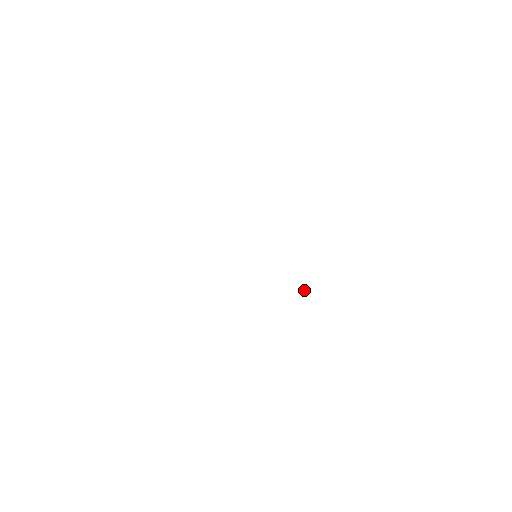
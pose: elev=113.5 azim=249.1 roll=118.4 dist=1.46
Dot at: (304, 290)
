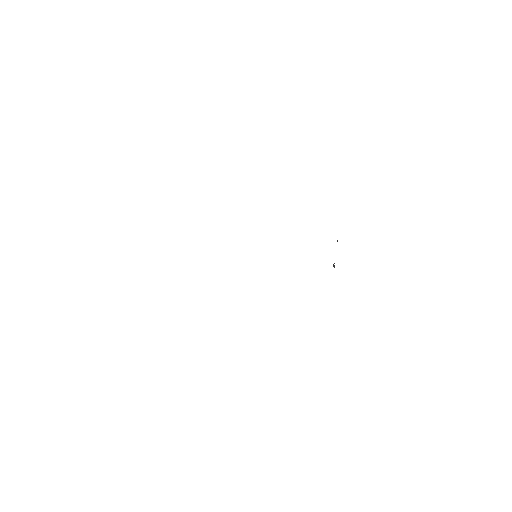
Dot at: occluded
